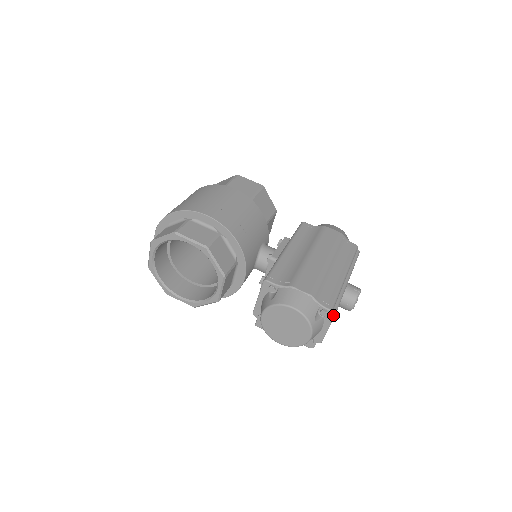
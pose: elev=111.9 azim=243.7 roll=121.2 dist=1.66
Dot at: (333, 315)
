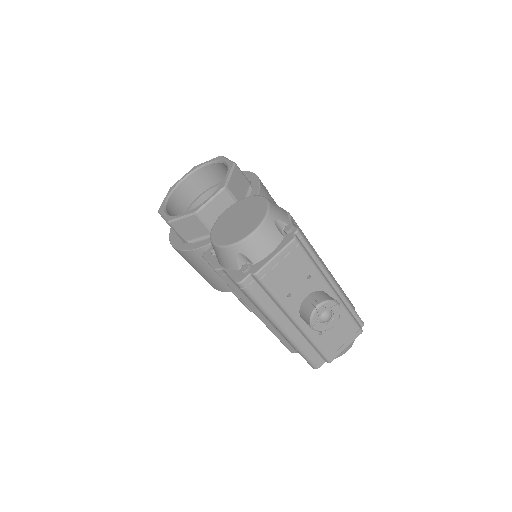
Dot at: (296, 237)
